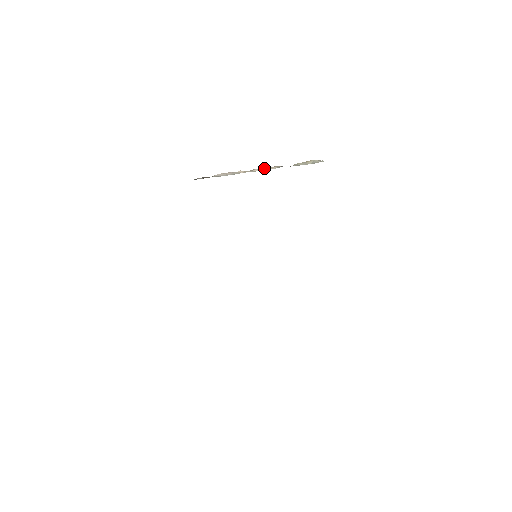
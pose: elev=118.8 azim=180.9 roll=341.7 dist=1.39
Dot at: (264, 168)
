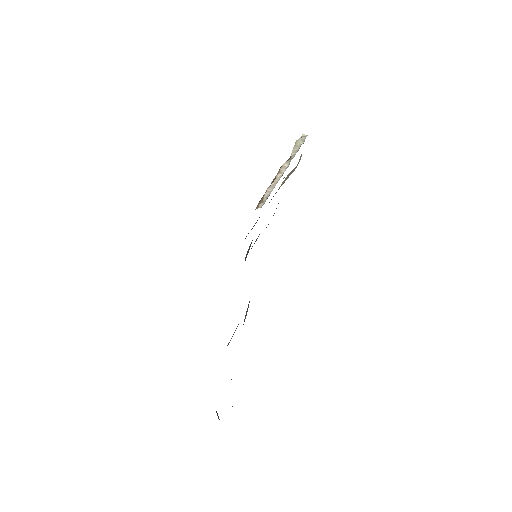
Dot at: (280, 170)
